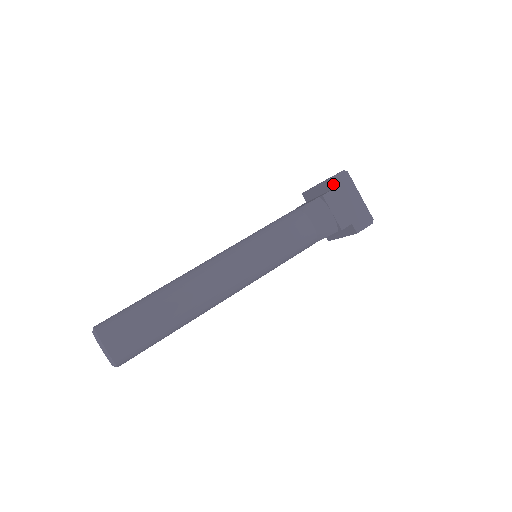
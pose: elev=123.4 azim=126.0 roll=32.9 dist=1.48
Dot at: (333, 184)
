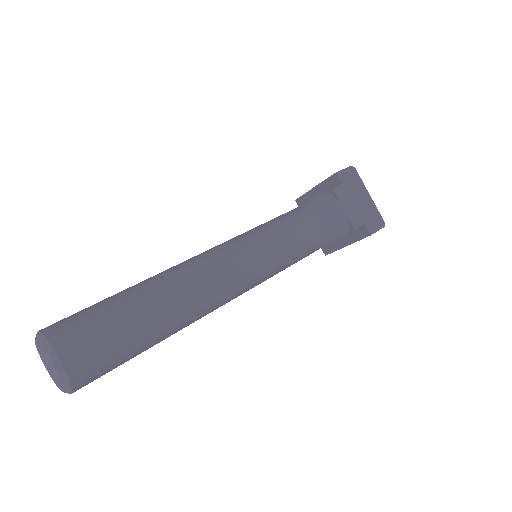
Dot at: (342, 178)
